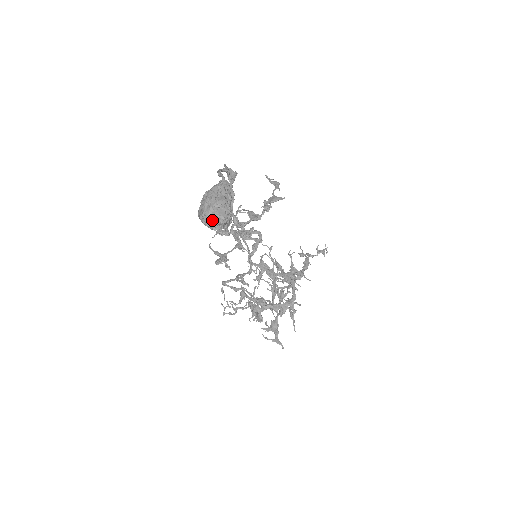
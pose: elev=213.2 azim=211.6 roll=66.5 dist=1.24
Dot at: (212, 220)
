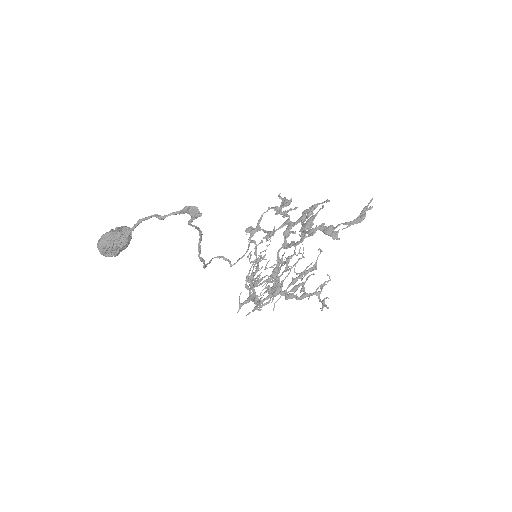
Dot at: occluded
